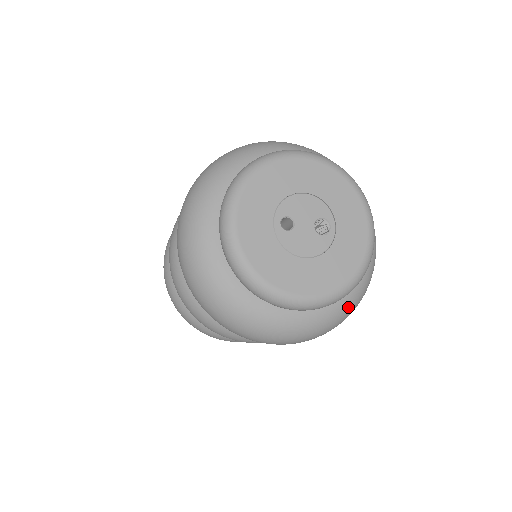
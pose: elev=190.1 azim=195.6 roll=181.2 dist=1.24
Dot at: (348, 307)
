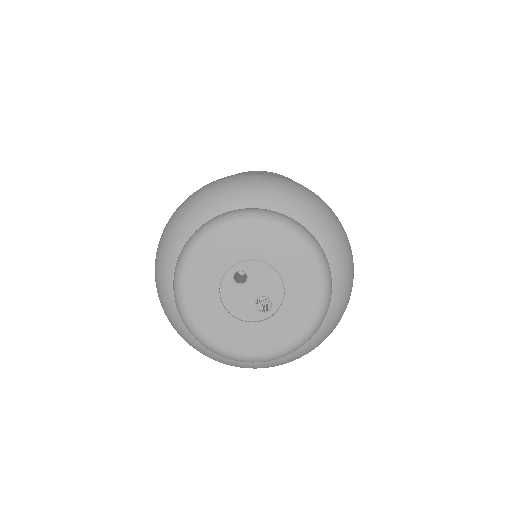
Dot at: (241, 364)
